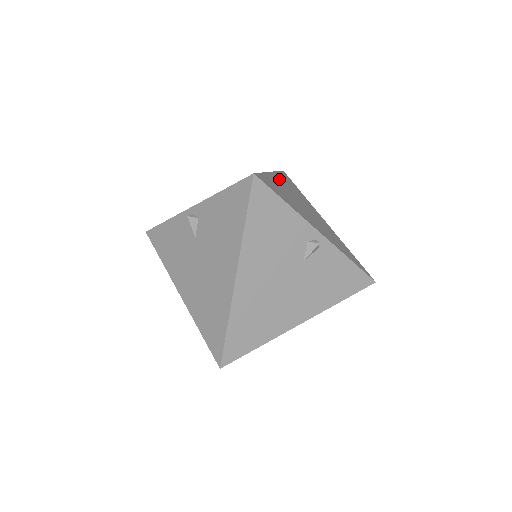
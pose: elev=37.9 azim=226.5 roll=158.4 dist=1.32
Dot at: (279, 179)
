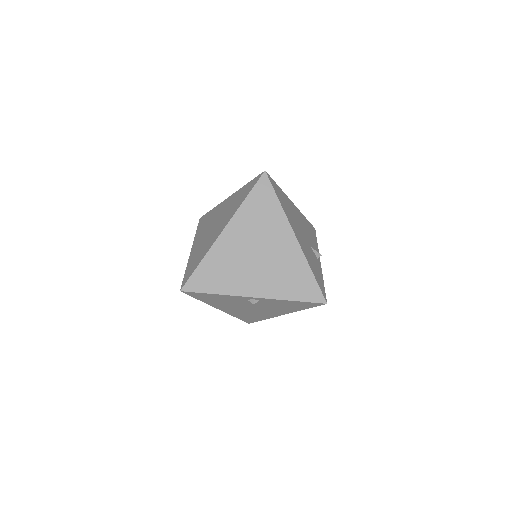
Dot at: (232, 232)
